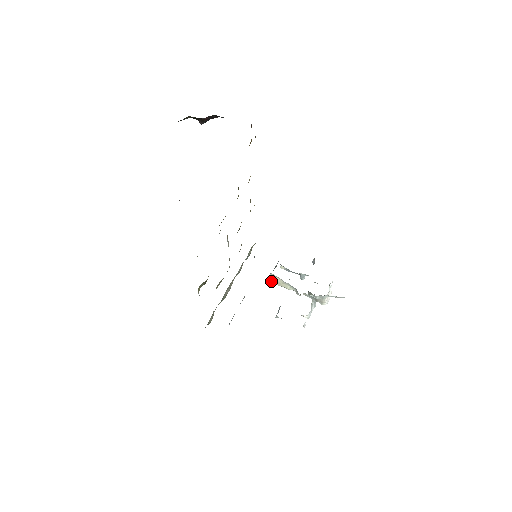
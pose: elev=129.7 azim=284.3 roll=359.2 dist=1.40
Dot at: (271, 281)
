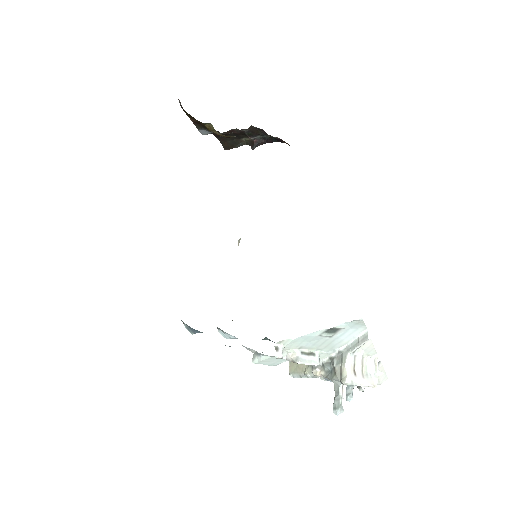
Dot at: (290, 368)
